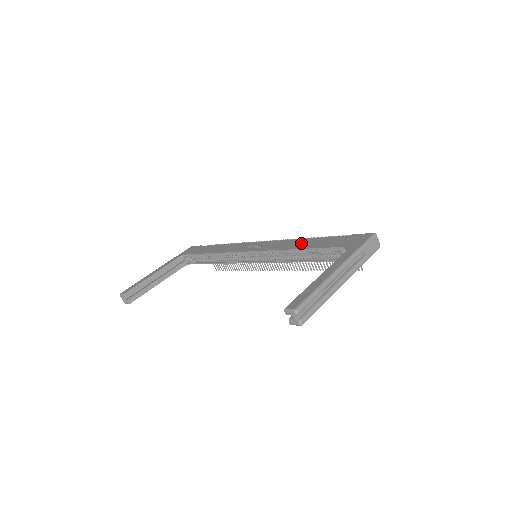
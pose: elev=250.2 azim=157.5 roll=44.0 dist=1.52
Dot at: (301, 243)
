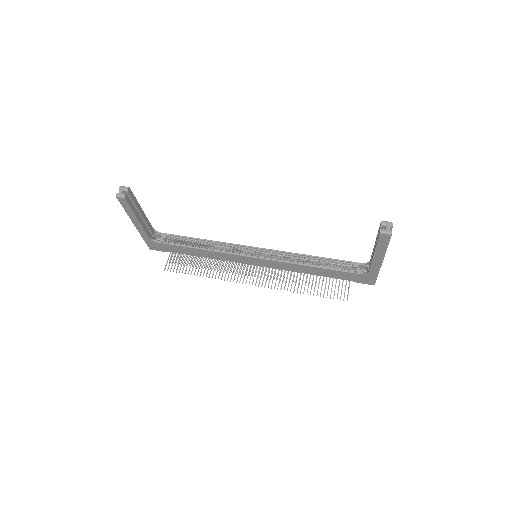
Dot at: occluded
